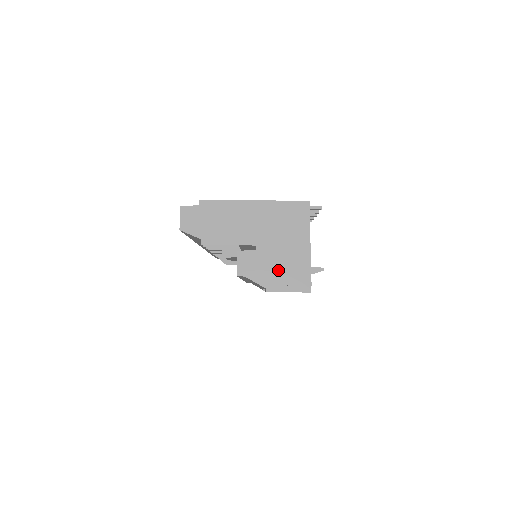
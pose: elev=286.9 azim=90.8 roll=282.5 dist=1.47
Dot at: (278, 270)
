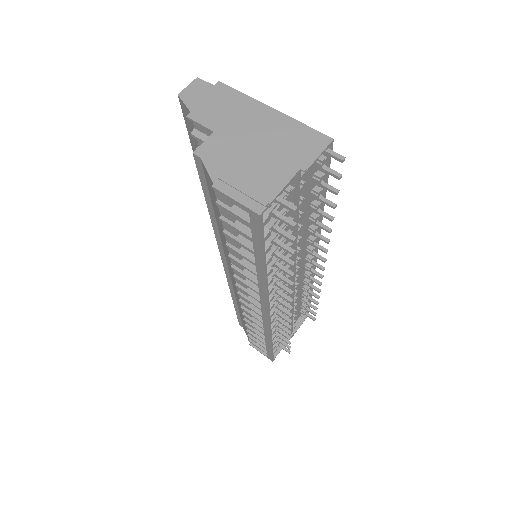
Dot at: (241, 172)
